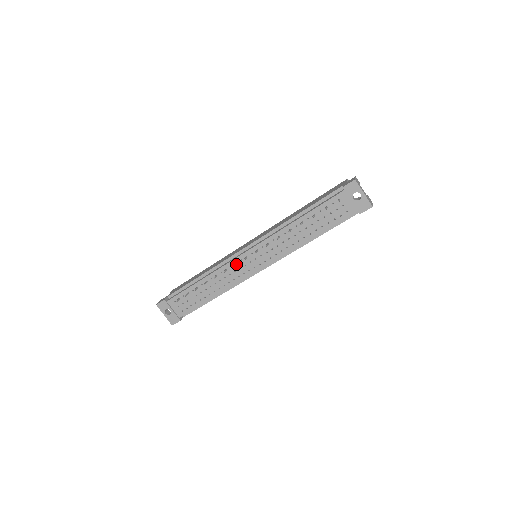
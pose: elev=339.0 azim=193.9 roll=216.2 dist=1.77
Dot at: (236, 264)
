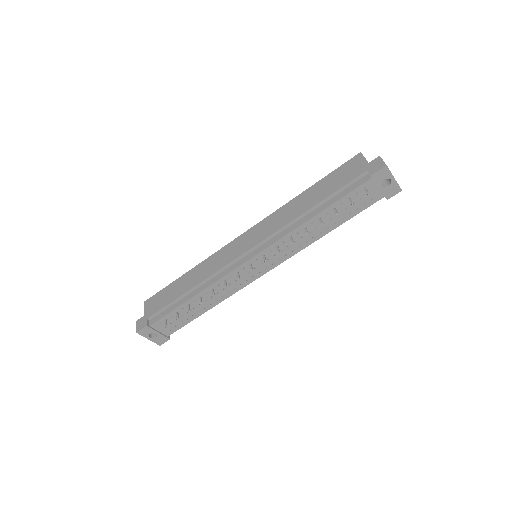
Dot at: (239, 275)
